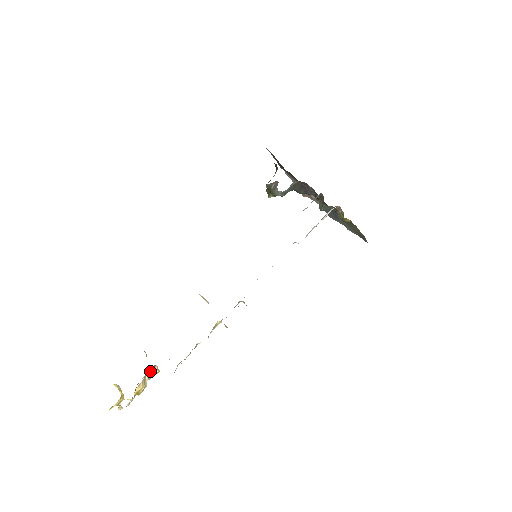
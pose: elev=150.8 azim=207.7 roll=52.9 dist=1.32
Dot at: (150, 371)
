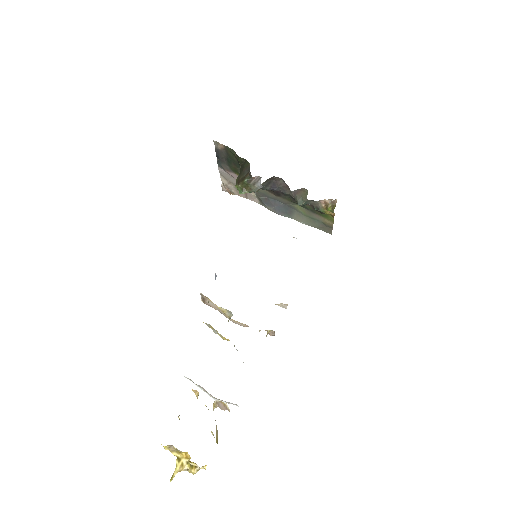
Dot at: occluded
